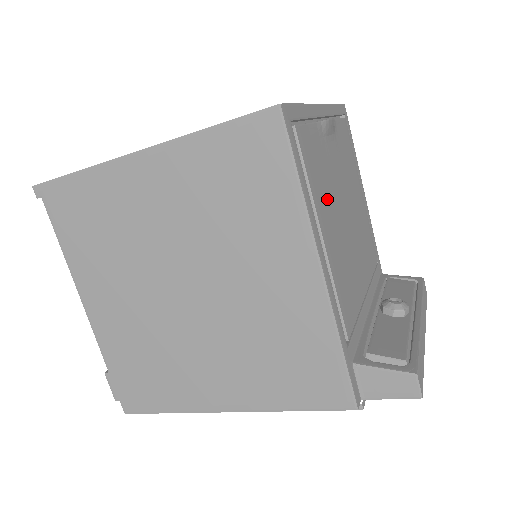
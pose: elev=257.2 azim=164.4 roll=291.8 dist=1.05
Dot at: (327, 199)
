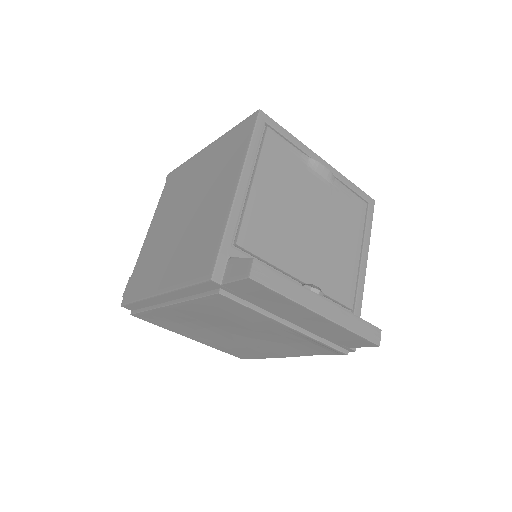
Dot at: (281, 182)
